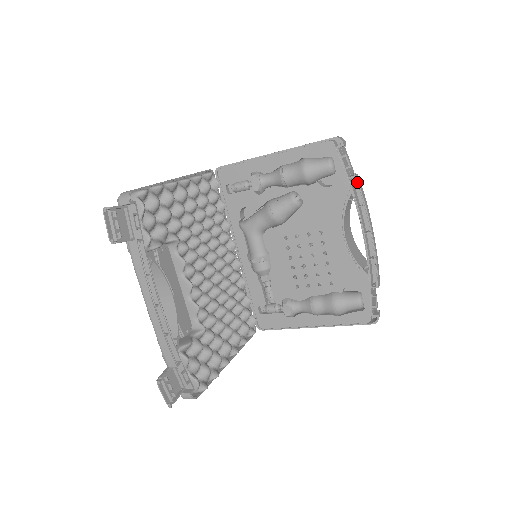
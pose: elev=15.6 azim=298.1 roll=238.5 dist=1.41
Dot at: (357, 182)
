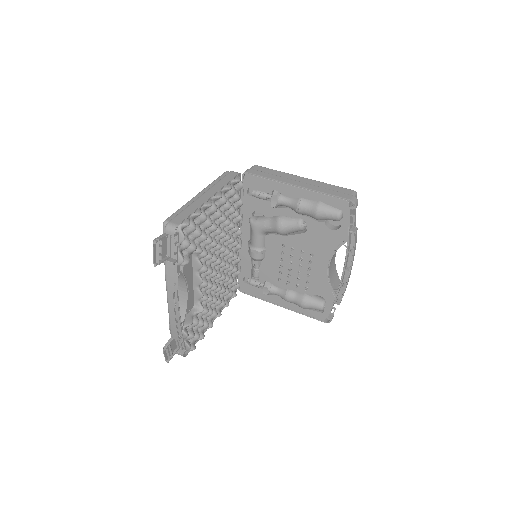
Dot at: (354, 237)
